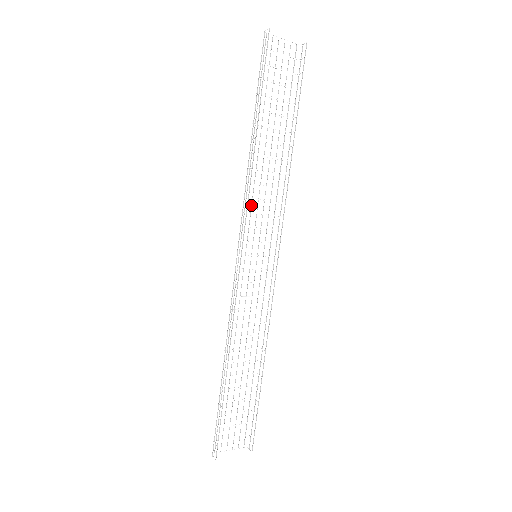
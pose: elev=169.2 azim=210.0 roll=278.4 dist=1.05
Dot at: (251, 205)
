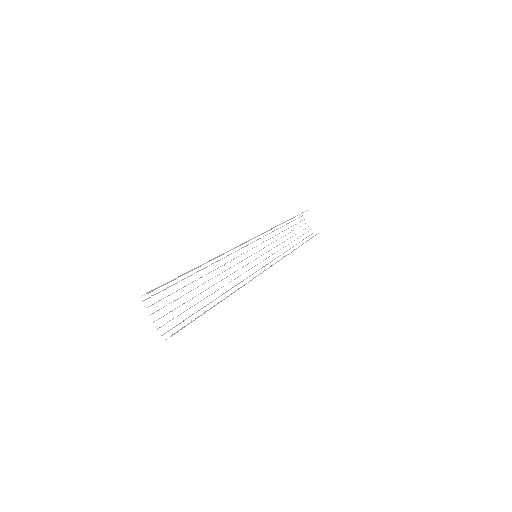
Dot at: occluded
